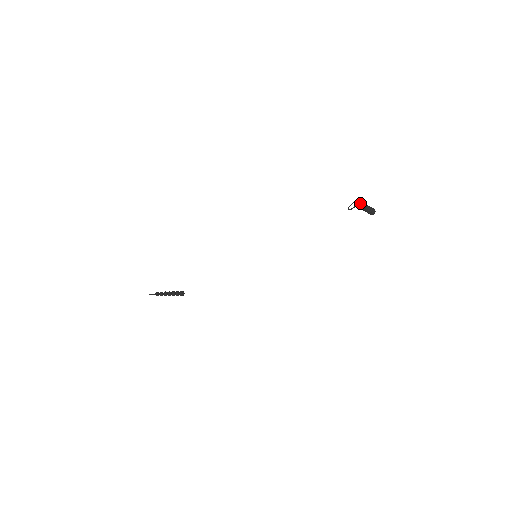
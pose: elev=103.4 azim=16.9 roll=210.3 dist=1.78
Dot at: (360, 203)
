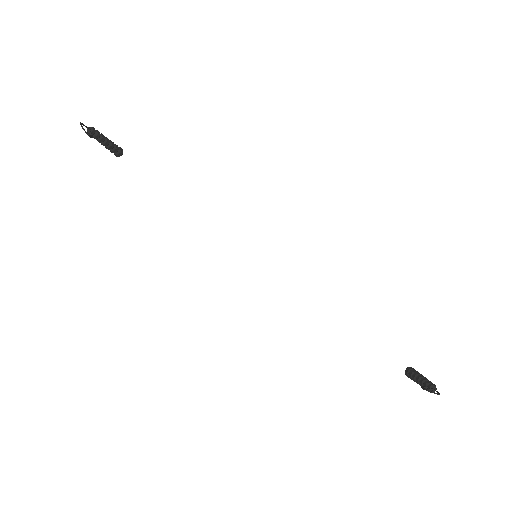
Dot at: occluded
